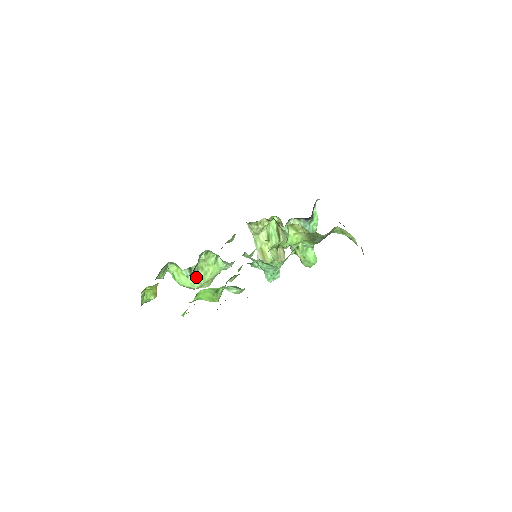
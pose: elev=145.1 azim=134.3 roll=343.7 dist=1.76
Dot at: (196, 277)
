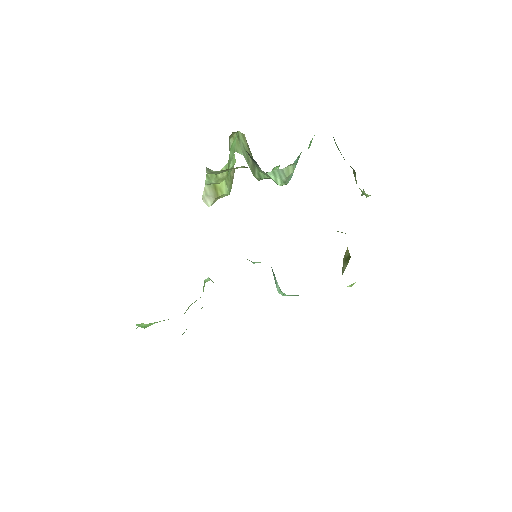
Dot at: occluded
